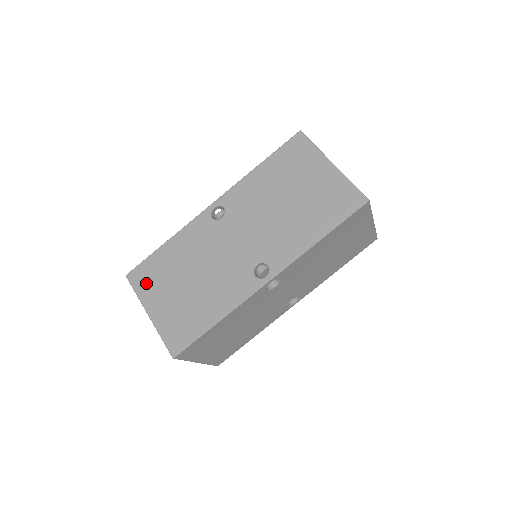
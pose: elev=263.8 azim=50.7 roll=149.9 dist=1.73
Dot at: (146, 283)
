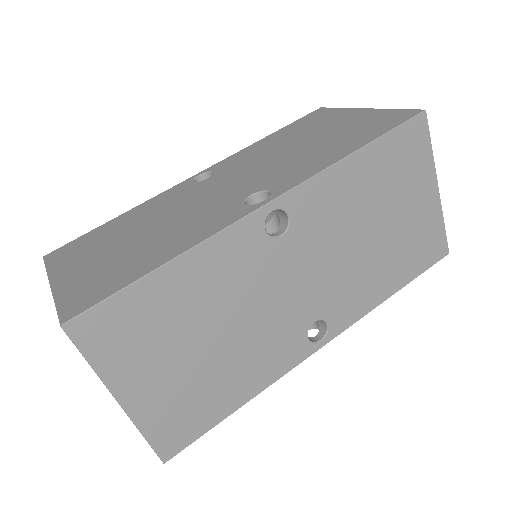
Dot at: (69, 255)
